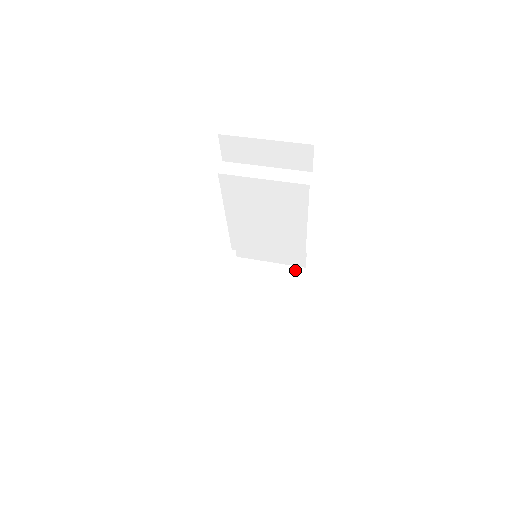
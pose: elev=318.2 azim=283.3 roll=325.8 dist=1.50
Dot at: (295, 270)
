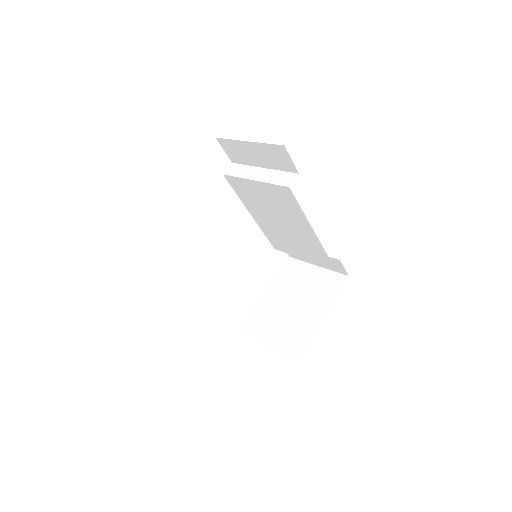
Dot at: (337, 277)
